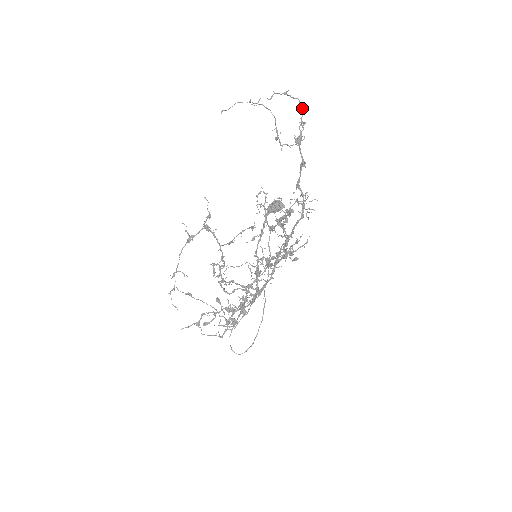
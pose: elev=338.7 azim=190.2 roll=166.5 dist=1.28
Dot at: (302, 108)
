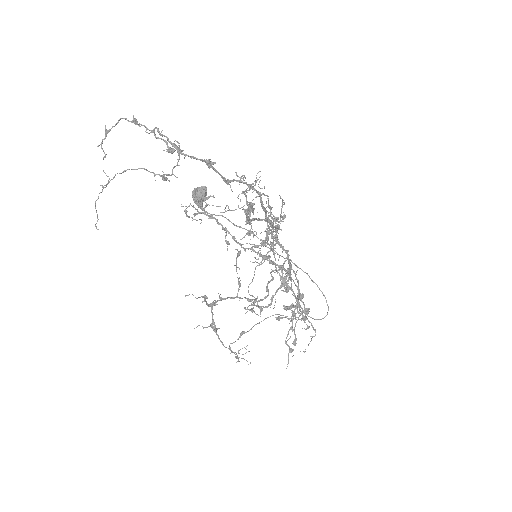
Dot at: (135, 121)
